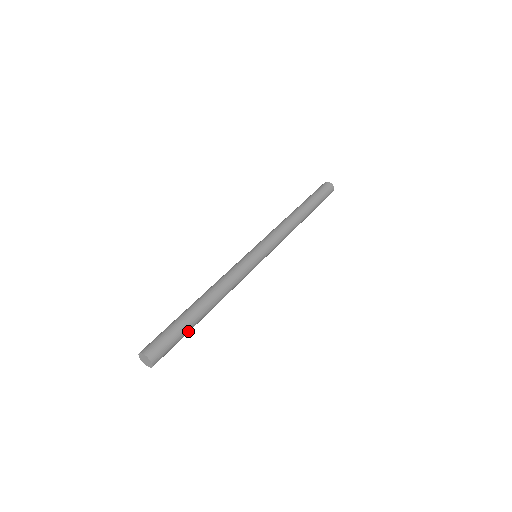
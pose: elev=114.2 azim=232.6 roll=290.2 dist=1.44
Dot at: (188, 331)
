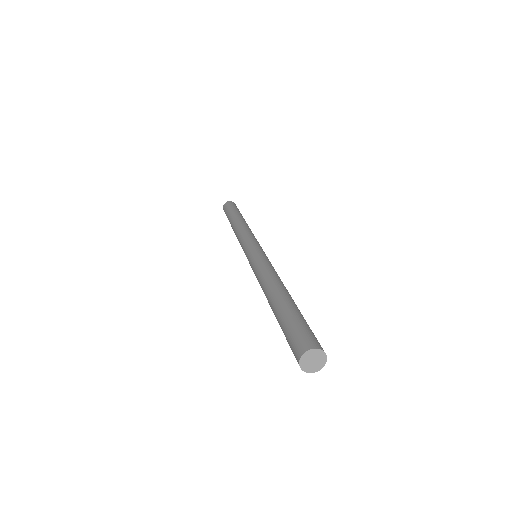
Dot at: occluded
